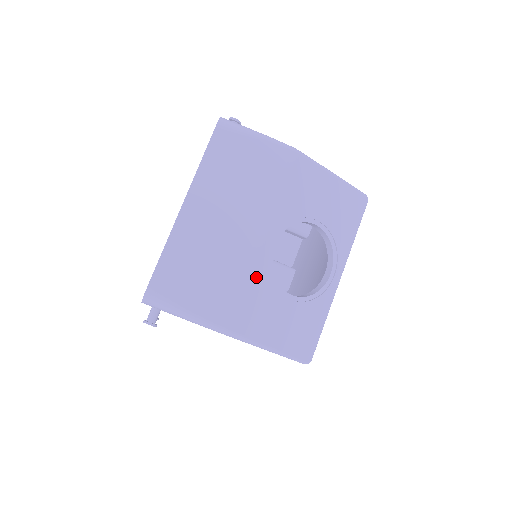
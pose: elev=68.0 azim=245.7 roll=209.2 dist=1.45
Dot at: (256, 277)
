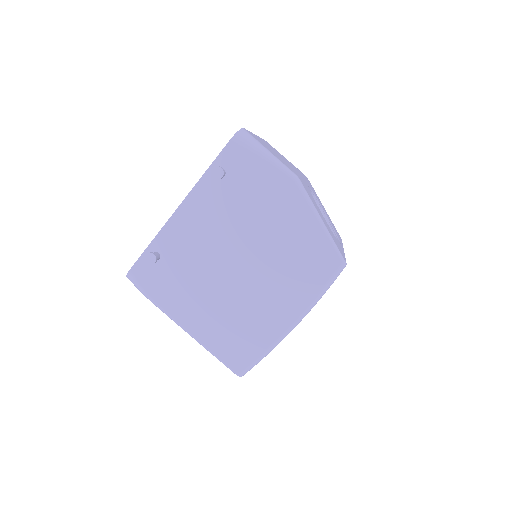
Dot at: occluded
